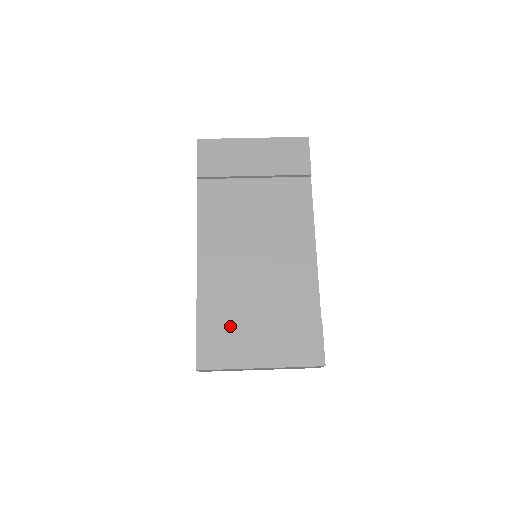
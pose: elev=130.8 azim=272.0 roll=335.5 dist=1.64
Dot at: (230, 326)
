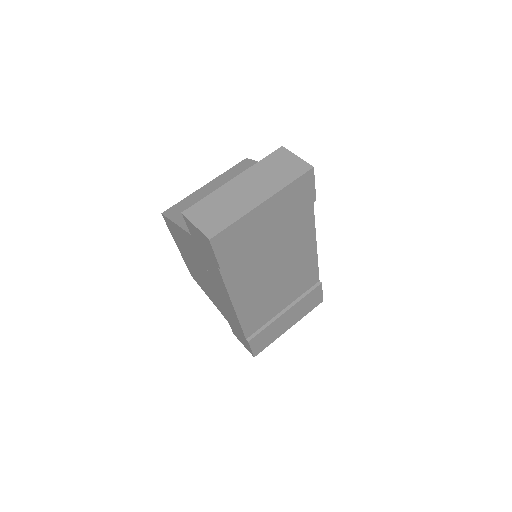
Dot at: (270, 327)
